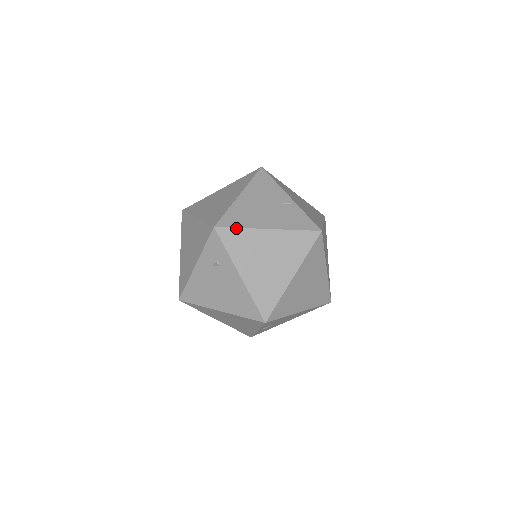
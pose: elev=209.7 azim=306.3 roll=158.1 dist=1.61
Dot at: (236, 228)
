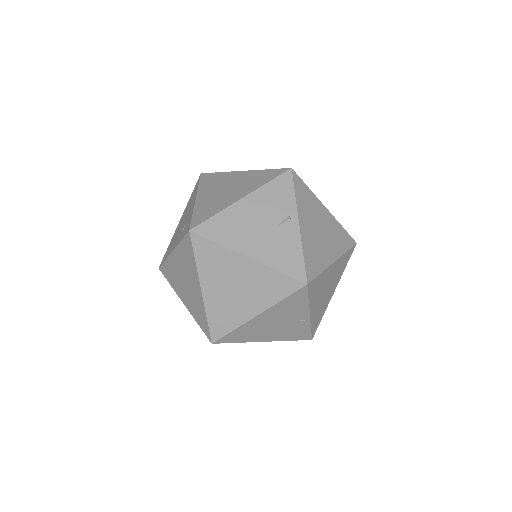
Dot at: occluded
